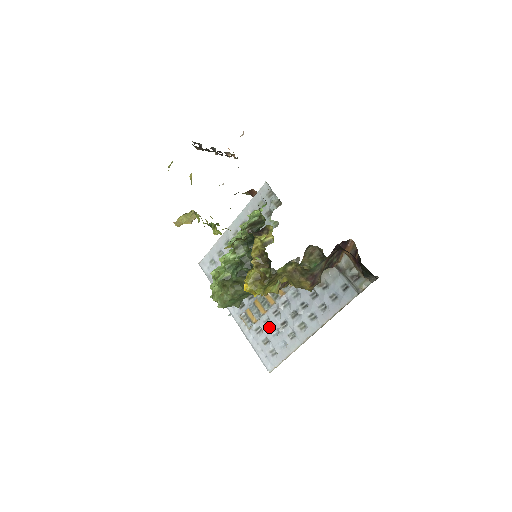
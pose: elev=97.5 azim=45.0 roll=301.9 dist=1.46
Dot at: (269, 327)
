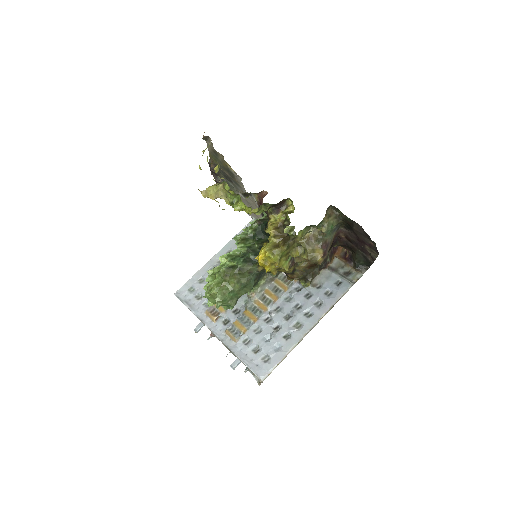
Dot at: (260, 334)
